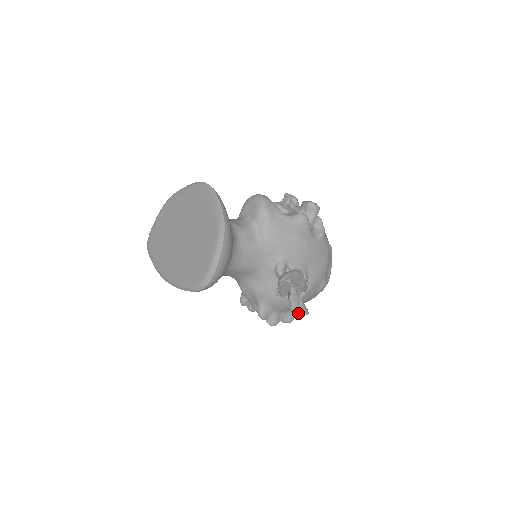
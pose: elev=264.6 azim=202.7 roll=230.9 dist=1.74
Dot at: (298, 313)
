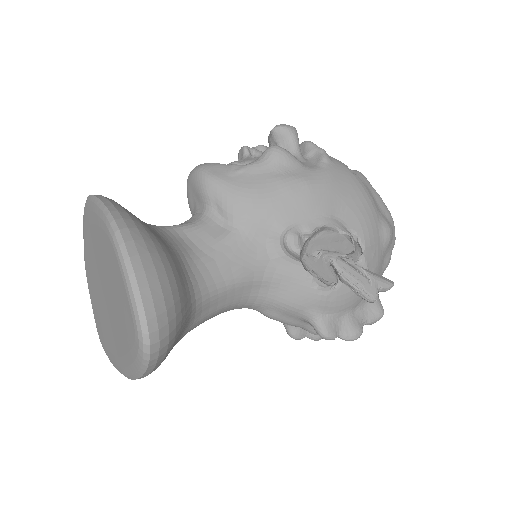
Dot at: (374, 293)
